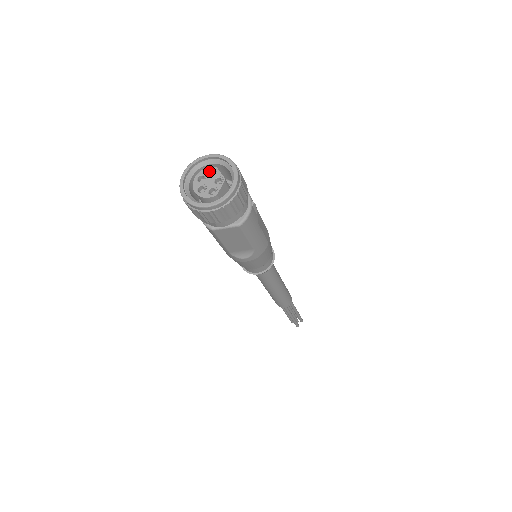
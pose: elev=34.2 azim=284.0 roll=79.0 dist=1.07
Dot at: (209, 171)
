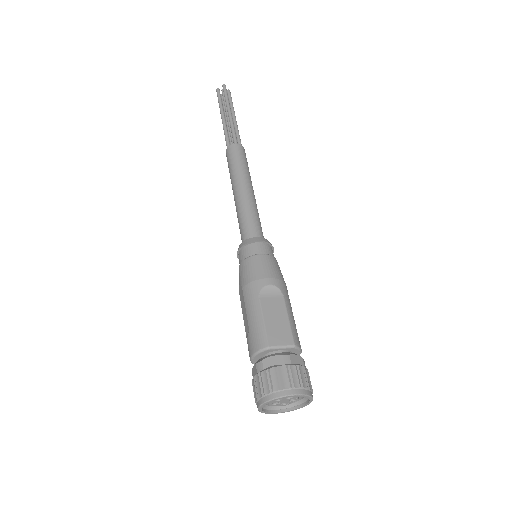
Dot at: occluded
